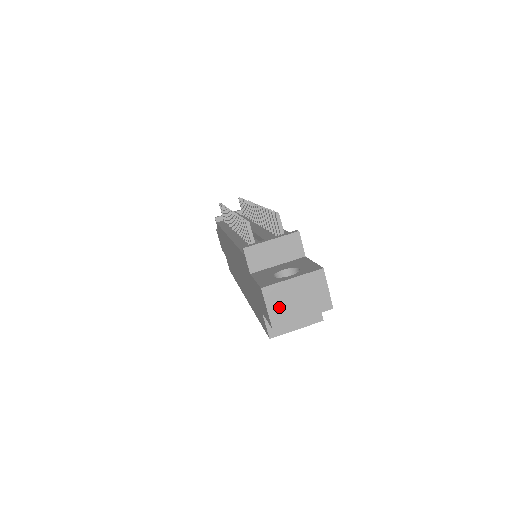
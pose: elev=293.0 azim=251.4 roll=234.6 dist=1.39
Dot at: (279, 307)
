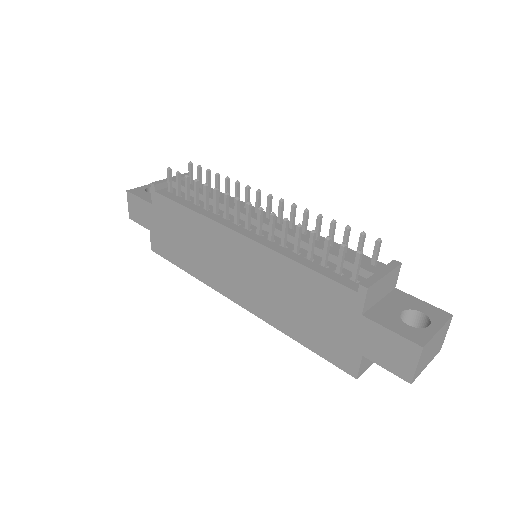
Dot at: (422, 361)
